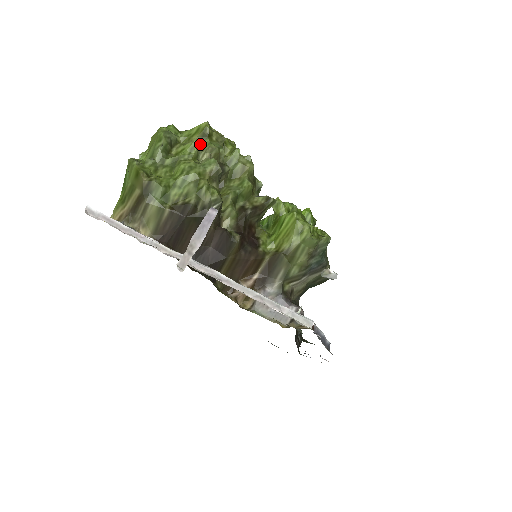
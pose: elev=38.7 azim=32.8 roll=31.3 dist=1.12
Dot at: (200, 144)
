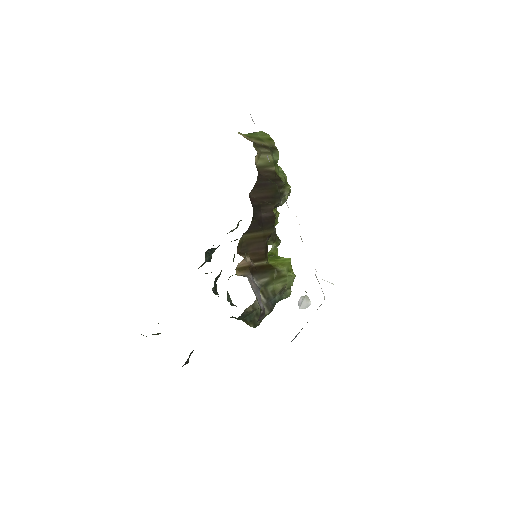
Dot at: occluded
